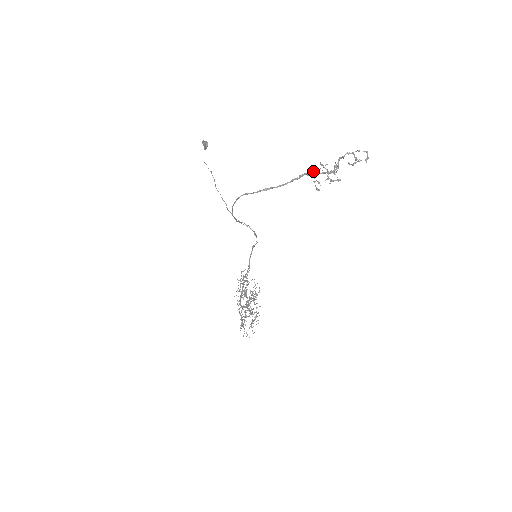
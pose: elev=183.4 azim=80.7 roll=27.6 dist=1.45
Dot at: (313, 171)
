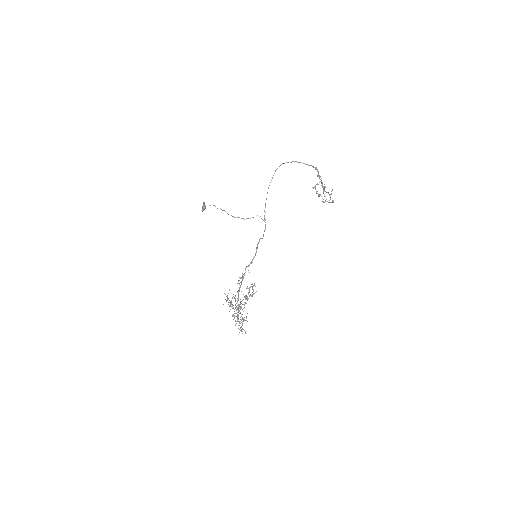
Dot at: occluded
